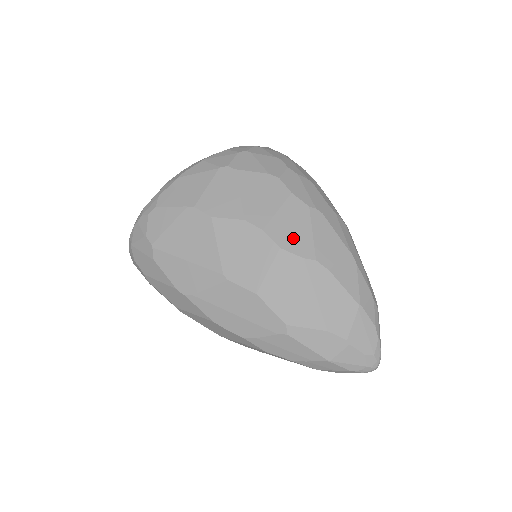
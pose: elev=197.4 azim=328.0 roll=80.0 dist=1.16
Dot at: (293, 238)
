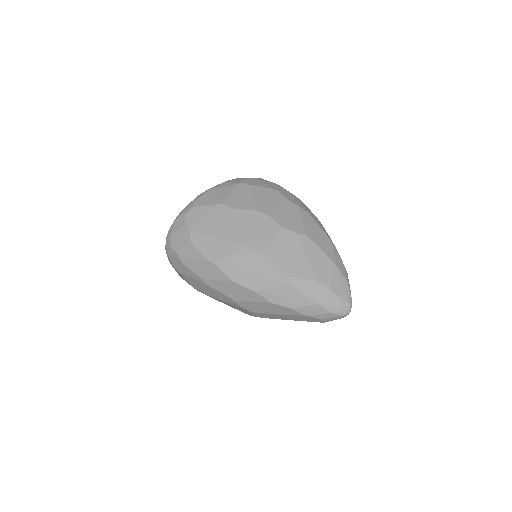
Dot at: (290, 222)
